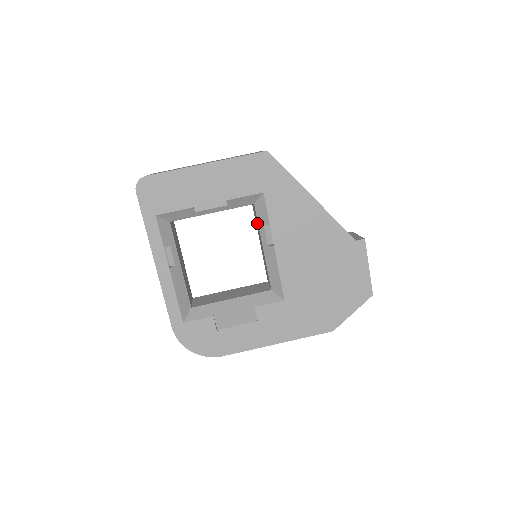
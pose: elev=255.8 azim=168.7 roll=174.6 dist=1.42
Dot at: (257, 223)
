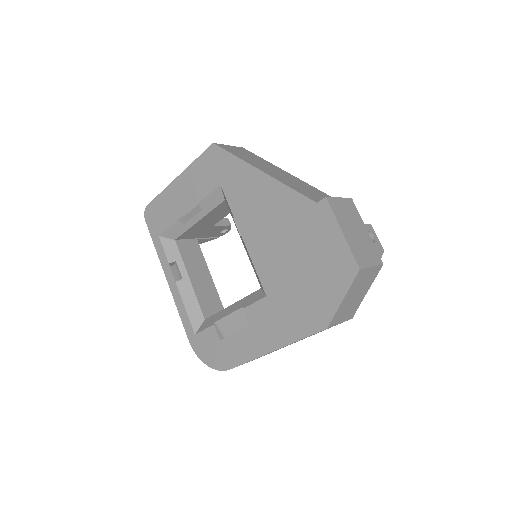
Dot at: occluded
